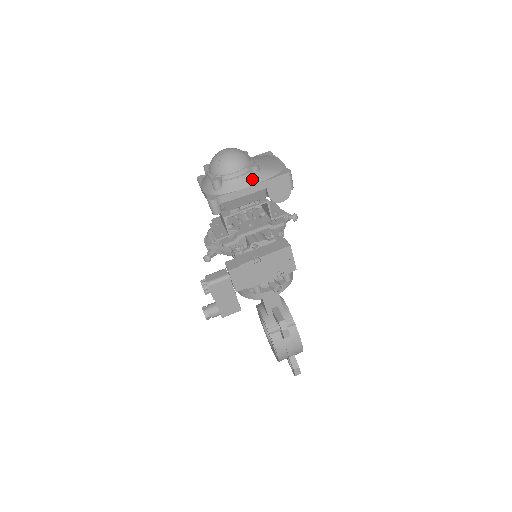
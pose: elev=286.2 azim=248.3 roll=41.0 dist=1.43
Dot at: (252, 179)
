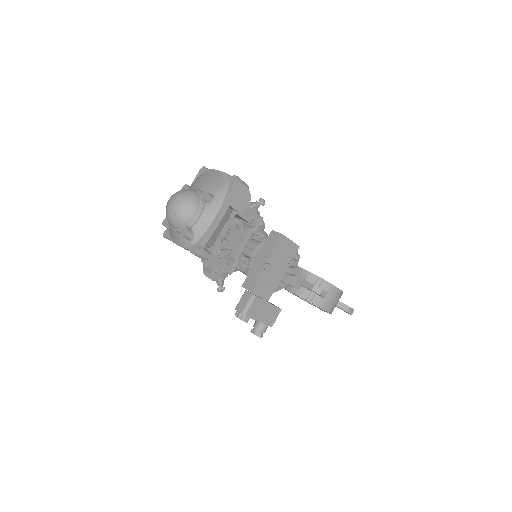
Dot at: (213, 208)
